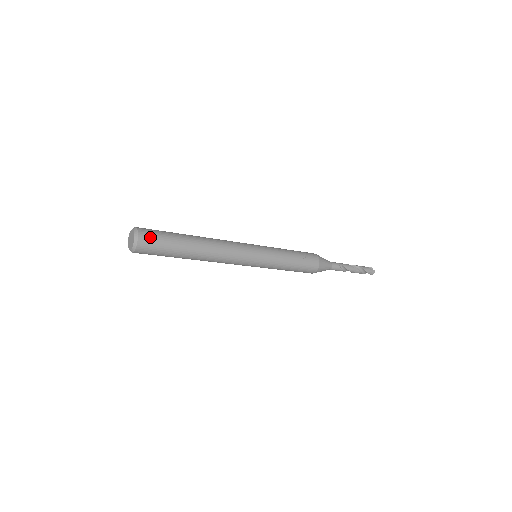
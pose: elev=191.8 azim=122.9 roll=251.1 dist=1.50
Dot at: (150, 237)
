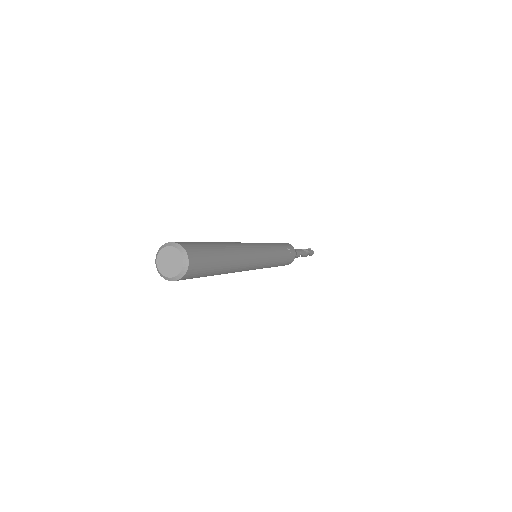
Dot at: (198, 258)
